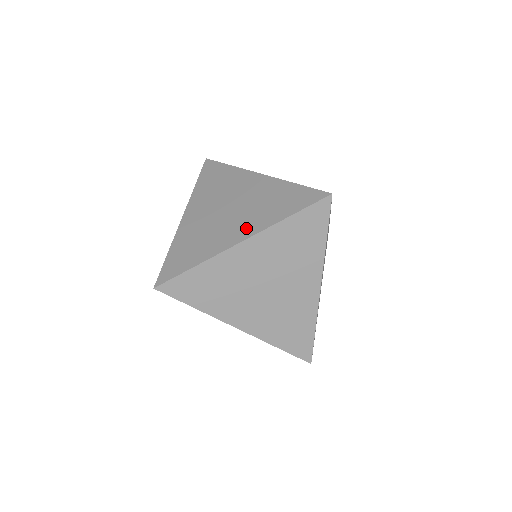
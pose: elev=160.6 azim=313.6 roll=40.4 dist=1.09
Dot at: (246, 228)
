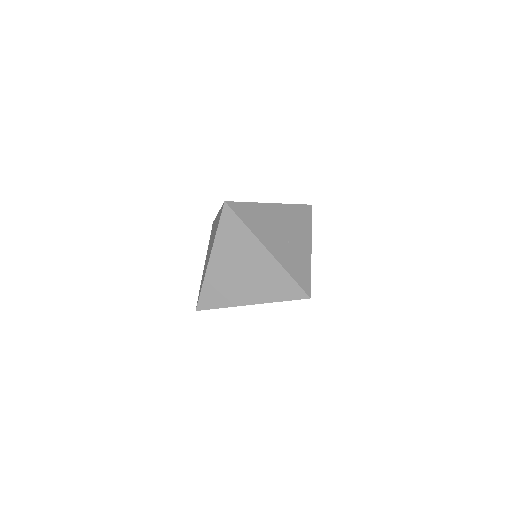
Dot at: (254, 296)
